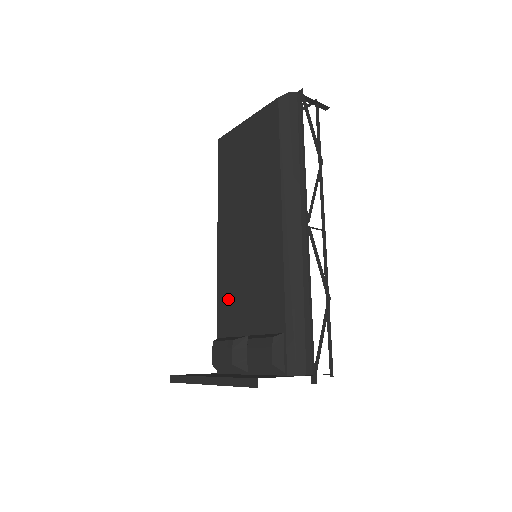
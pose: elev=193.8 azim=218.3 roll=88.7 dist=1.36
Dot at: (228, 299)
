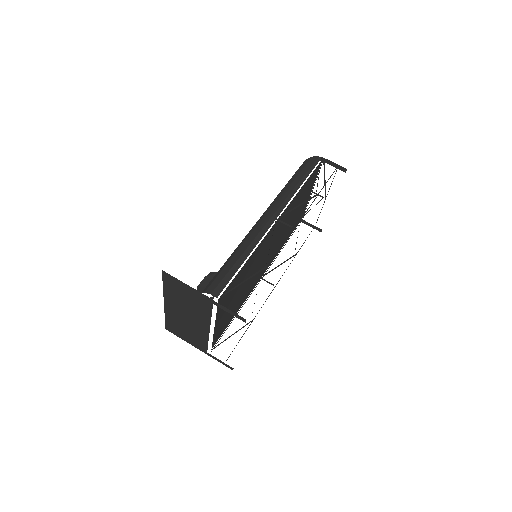
Dot at: occluded
